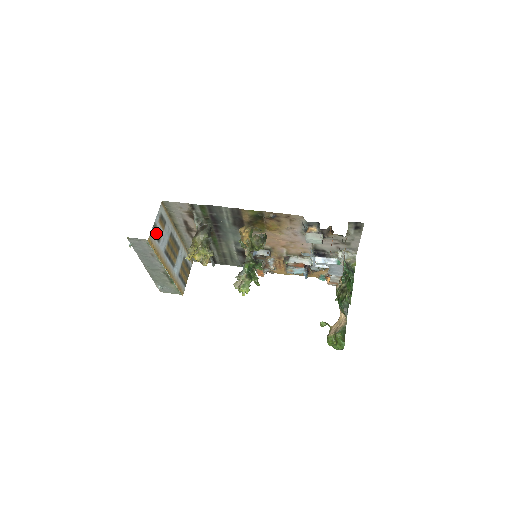
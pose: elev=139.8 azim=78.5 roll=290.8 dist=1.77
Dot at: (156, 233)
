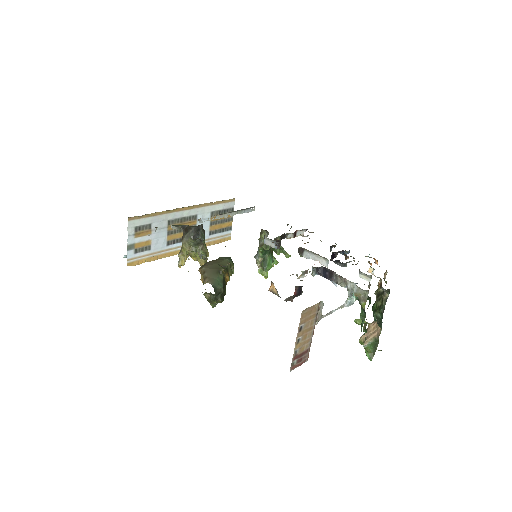
Dot at: (138, 248)
